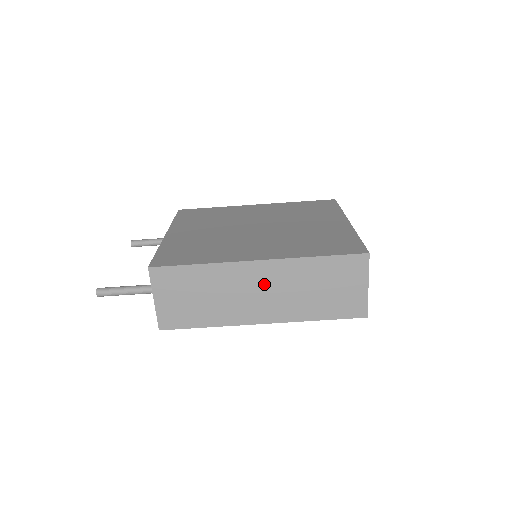
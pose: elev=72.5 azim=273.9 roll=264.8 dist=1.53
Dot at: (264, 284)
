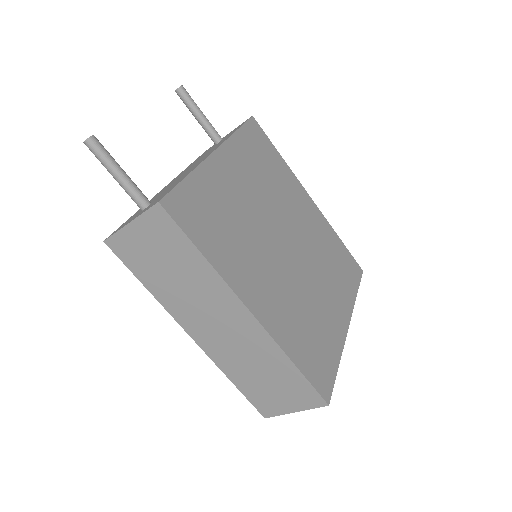
Dot at: (231, 326)
